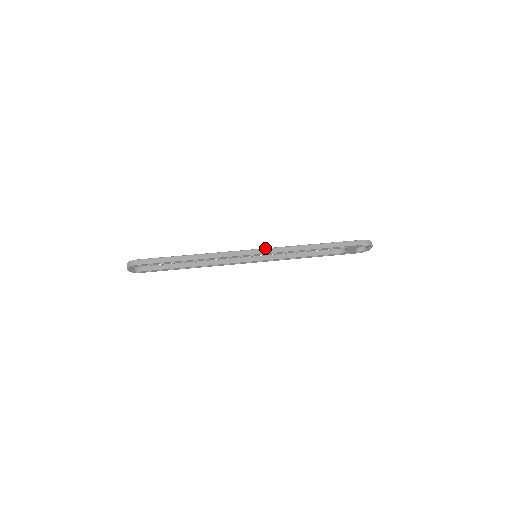
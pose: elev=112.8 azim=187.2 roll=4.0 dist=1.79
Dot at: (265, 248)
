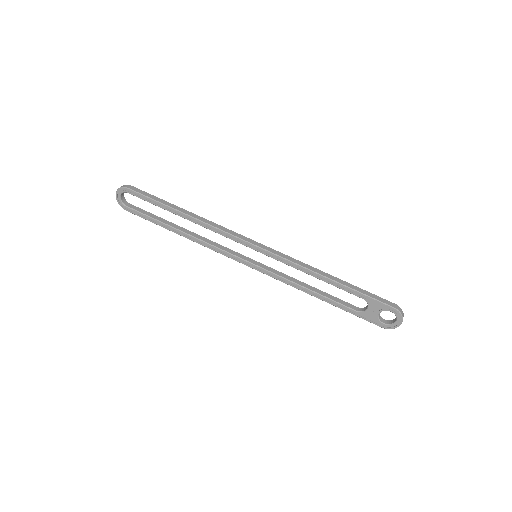
Dot at: occluded
